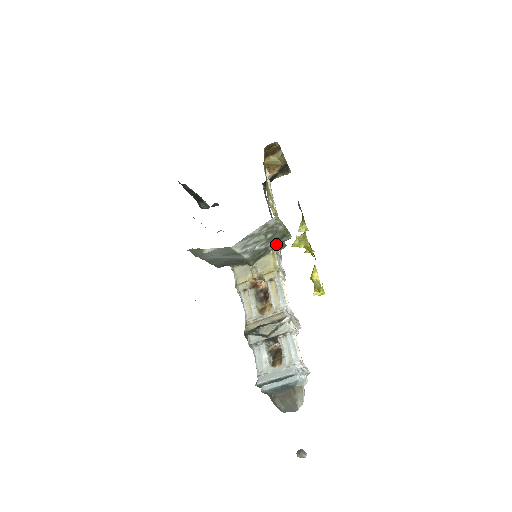
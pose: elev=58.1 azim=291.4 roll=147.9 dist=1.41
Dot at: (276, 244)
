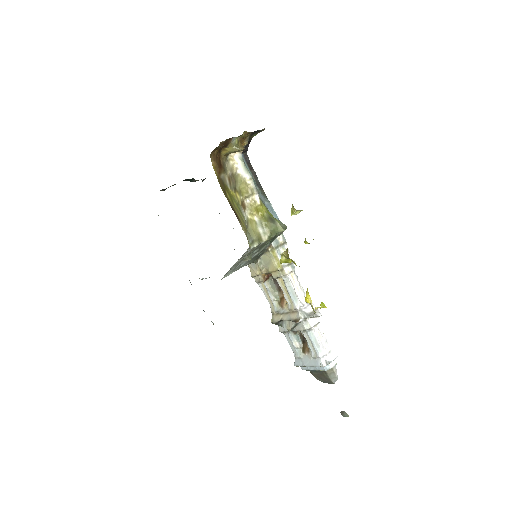
Dot at: occluded
